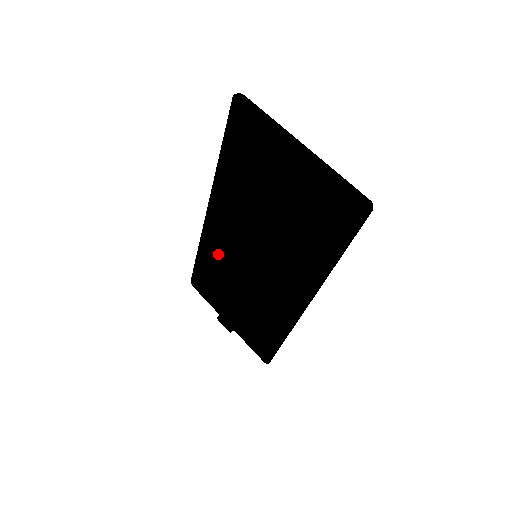
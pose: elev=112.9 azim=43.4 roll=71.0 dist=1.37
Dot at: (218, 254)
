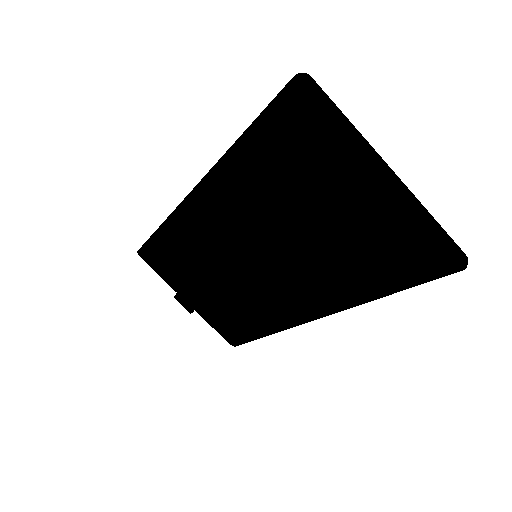
Dot at: (194, 239)
